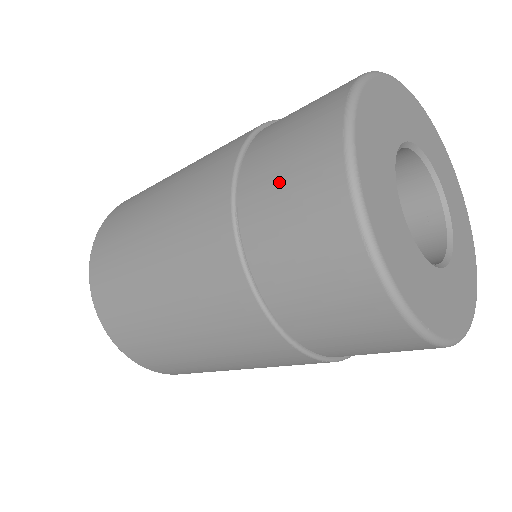
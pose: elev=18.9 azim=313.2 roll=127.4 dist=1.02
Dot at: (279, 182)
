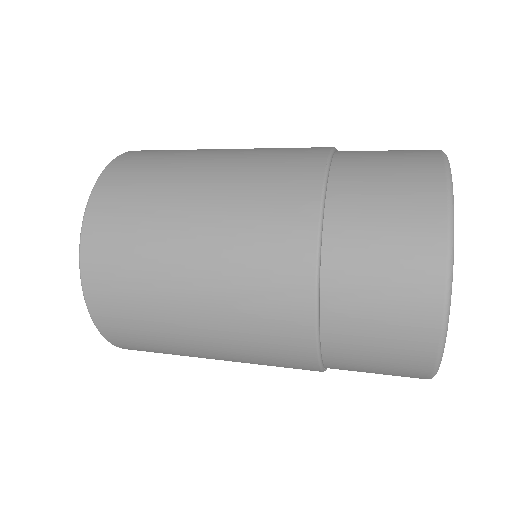
Dot at: (369, 370)
